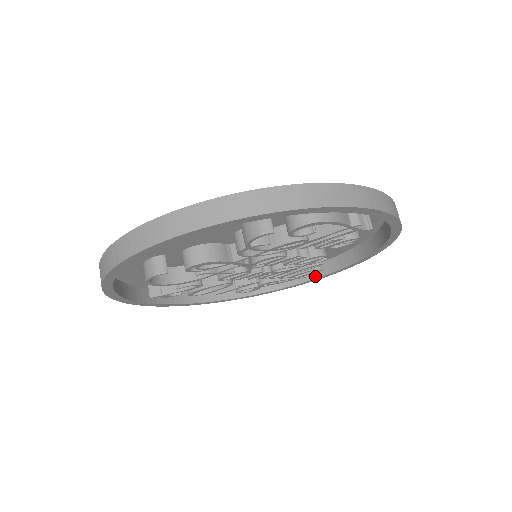
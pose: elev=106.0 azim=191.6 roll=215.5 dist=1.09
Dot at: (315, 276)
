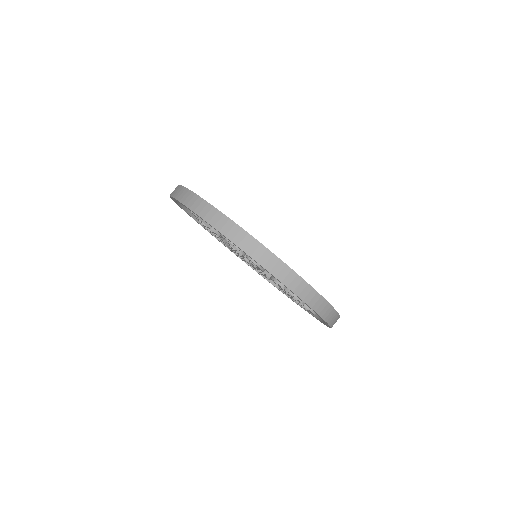
Dot at: occluded
